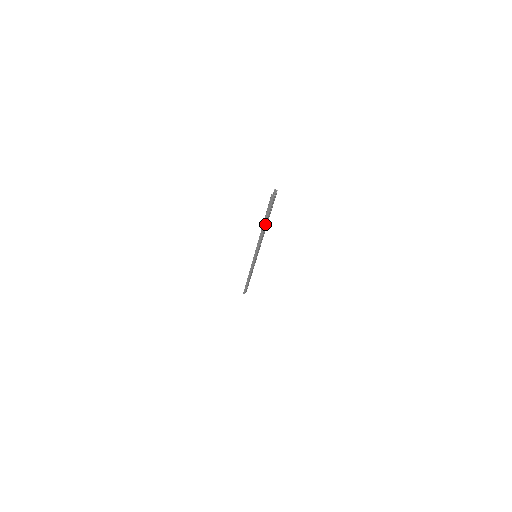
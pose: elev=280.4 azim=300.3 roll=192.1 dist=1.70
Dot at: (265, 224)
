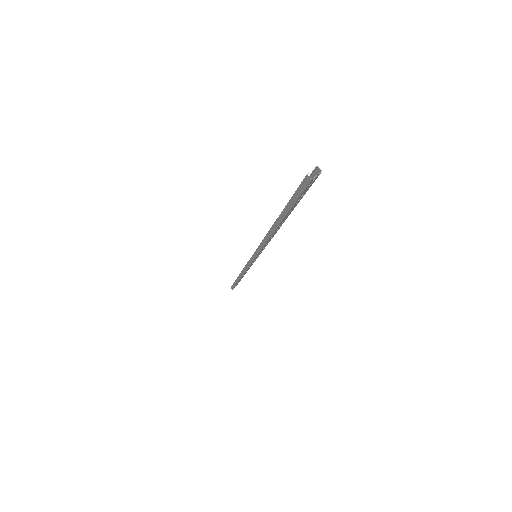
Dot at: (280, 221)
